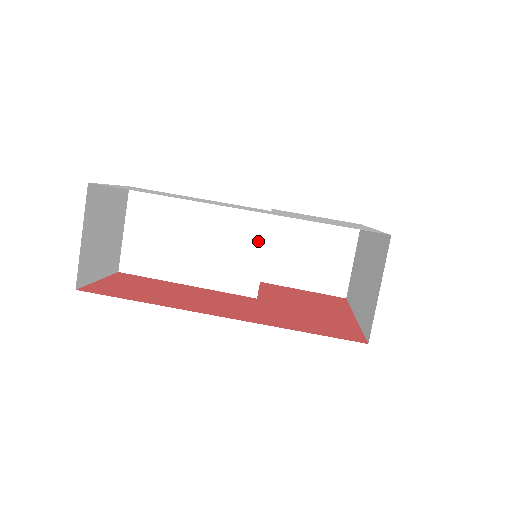
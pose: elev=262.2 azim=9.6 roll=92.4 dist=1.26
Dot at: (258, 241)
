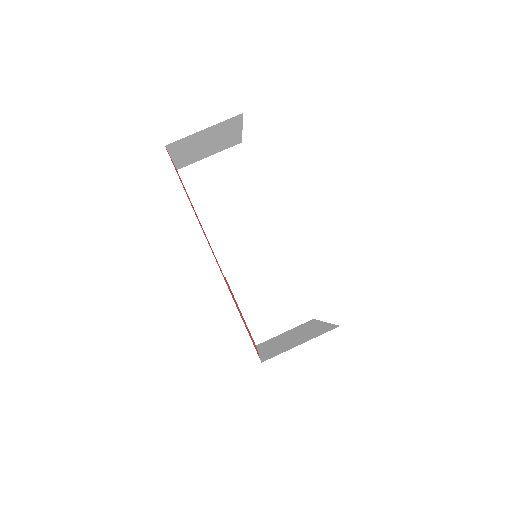
Dot at: (265, 252)
